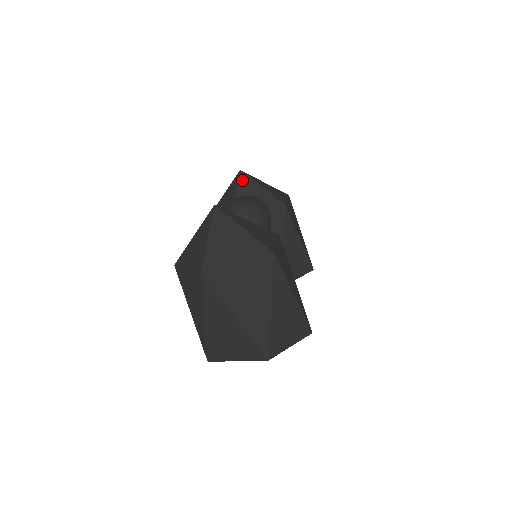
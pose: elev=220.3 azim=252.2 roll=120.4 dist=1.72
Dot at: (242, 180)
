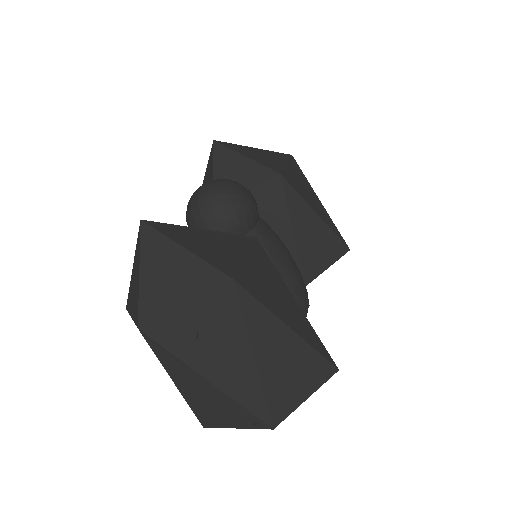
Dot at: (218, 154)
